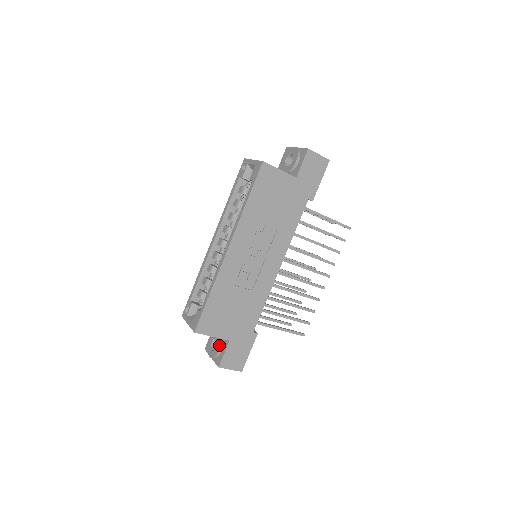
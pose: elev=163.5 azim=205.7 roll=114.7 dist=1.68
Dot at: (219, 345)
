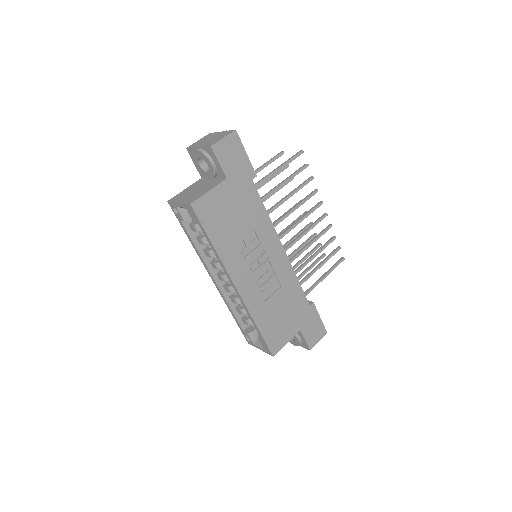
Dot at: (295, 337)
